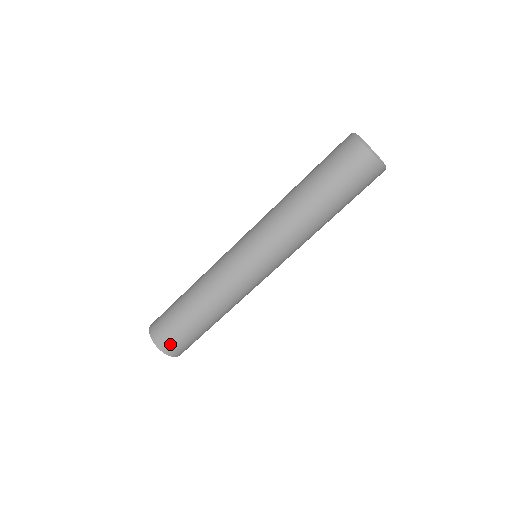
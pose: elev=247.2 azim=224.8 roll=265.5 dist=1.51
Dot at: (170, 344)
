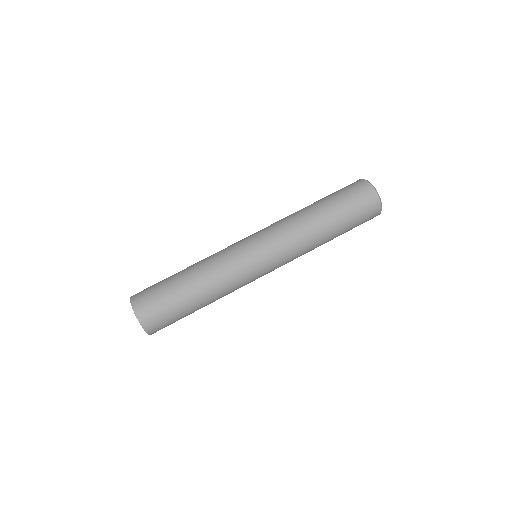
Dot at: (142, 298)
